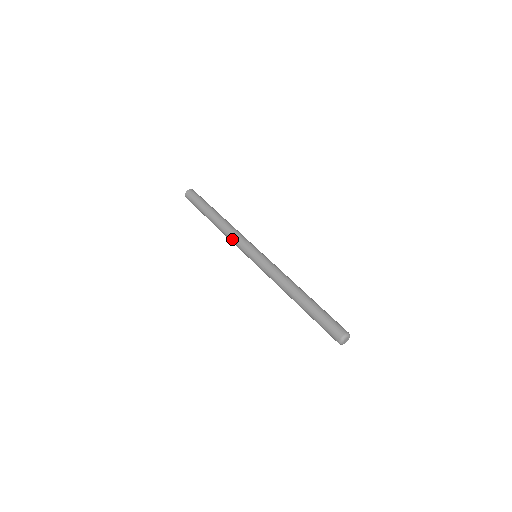
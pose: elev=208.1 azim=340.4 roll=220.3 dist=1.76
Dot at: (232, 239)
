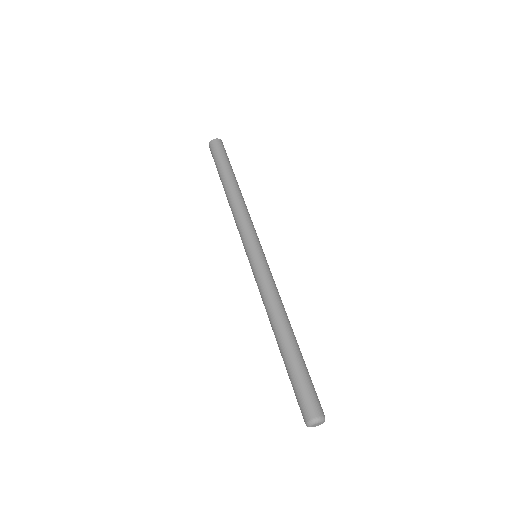
Dot at: (236, 225)
